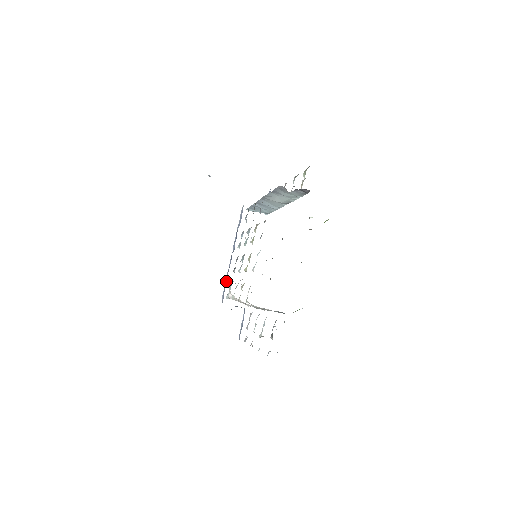
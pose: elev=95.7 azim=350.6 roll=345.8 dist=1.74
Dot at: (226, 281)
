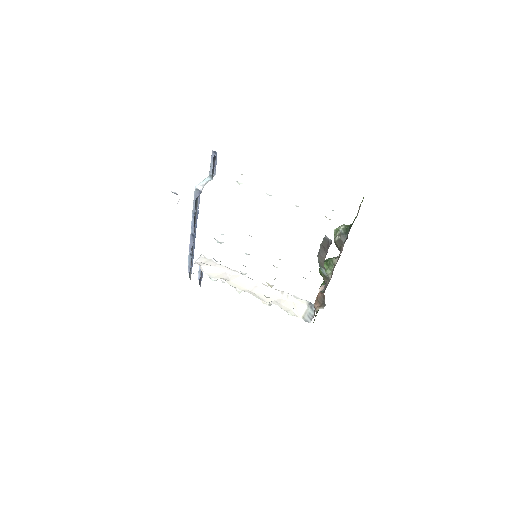
Dot at: (192, 259)
